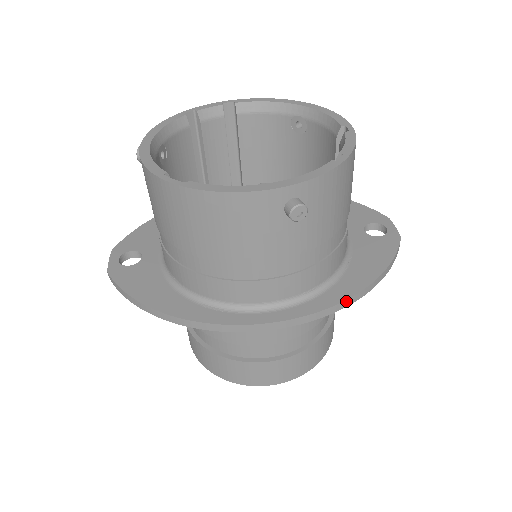
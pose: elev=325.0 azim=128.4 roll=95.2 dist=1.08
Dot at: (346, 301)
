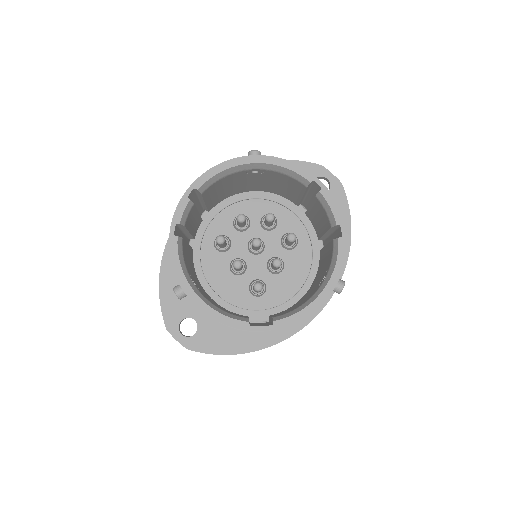
Dot at: occluded
